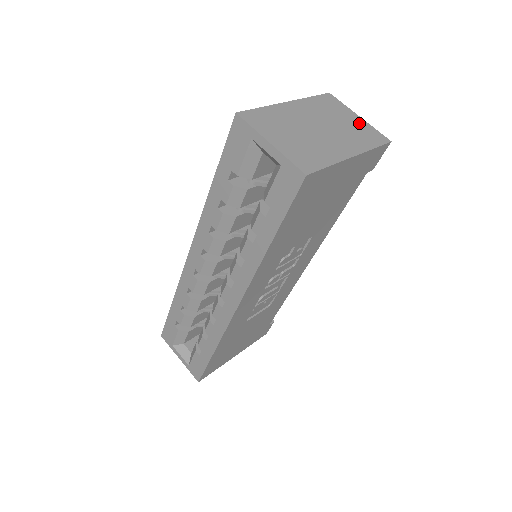
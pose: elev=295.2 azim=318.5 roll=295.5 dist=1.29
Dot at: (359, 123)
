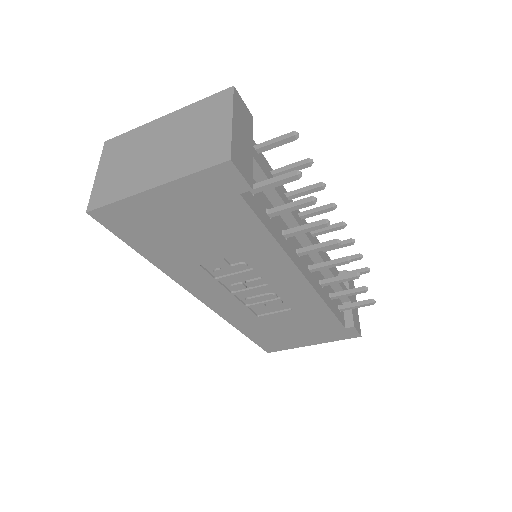
Dot at: (218, 133)
